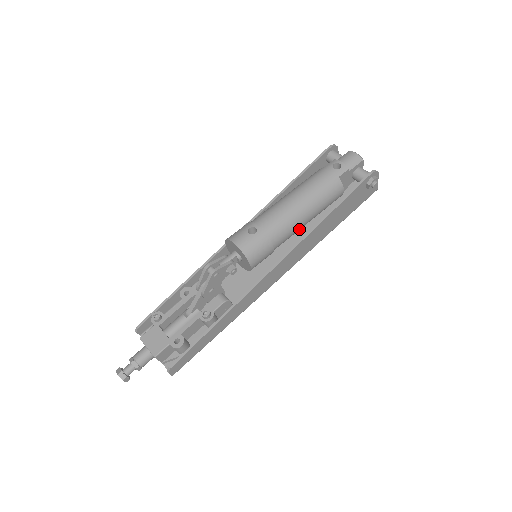
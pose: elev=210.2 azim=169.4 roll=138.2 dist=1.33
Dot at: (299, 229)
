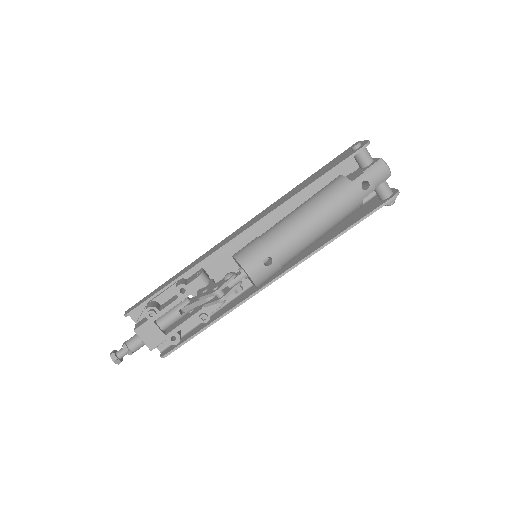
Dot at: occluded
